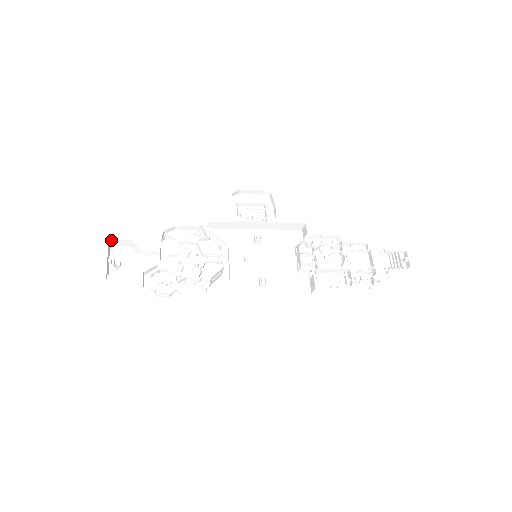
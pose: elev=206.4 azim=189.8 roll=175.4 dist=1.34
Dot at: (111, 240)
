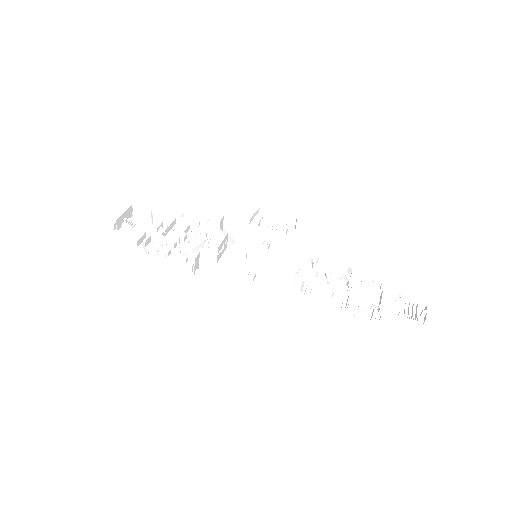
Dot at: (135, 205)
